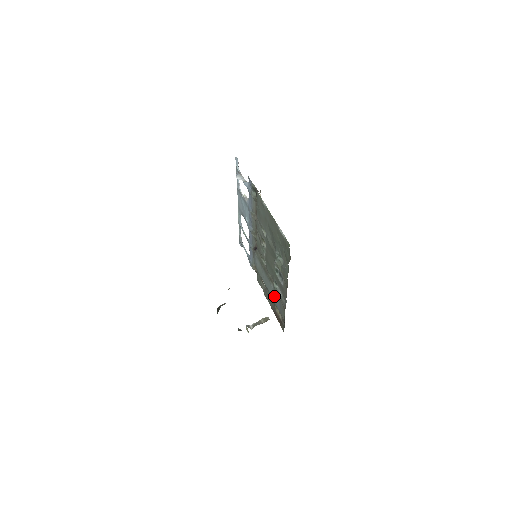
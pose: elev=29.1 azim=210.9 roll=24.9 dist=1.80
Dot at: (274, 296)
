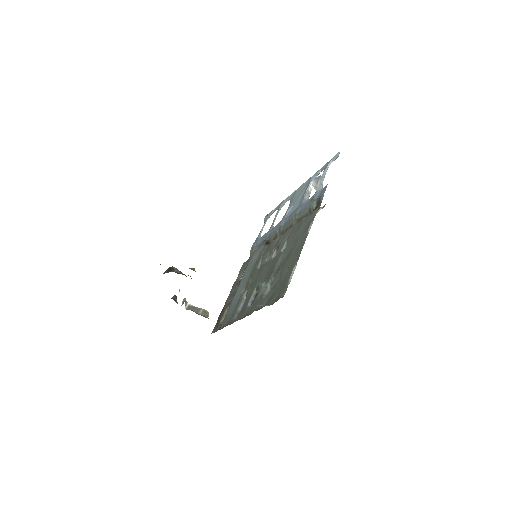
Dot at: (235, 300)
